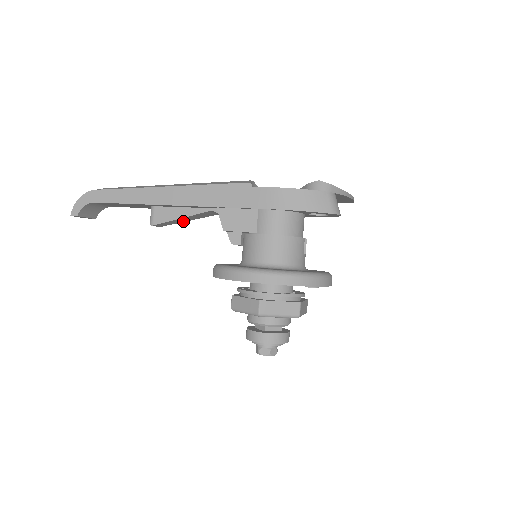
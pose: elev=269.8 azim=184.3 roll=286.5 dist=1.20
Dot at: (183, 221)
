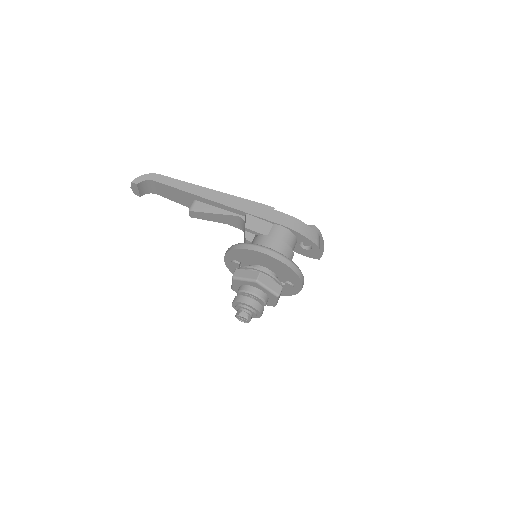
Dot at: (210, 220)
